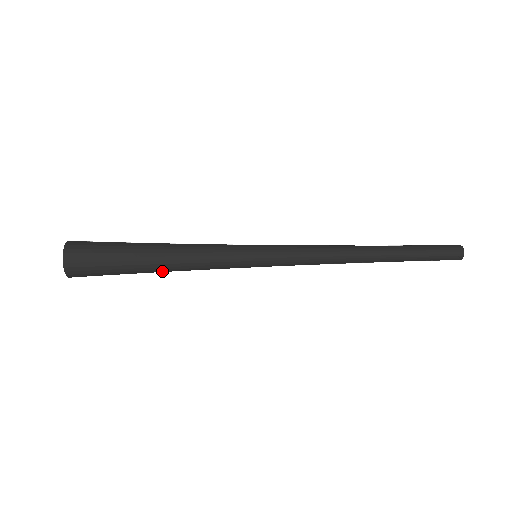
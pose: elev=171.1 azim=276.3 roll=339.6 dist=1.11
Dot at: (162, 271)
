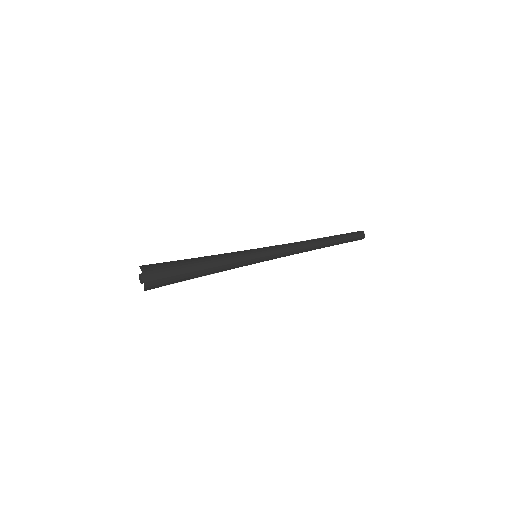
Dot at: (204, 272)
